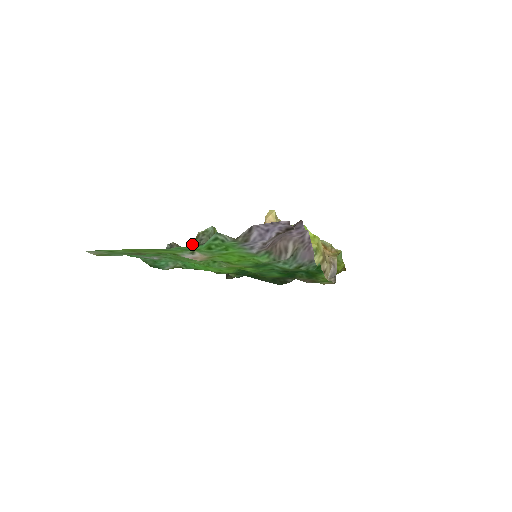
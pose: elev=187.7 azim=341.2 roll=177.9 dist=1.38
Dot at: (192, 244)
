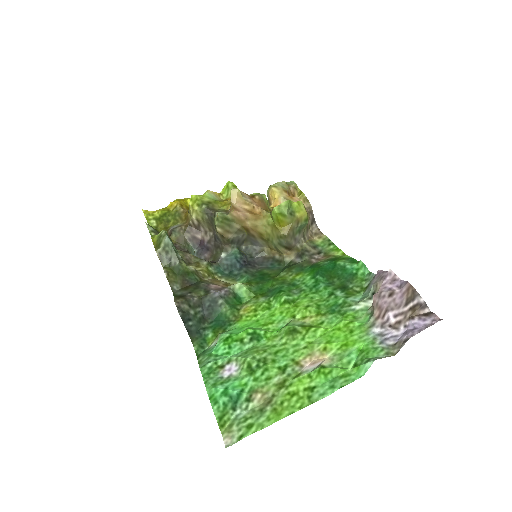
Dot at: (169, 274)
